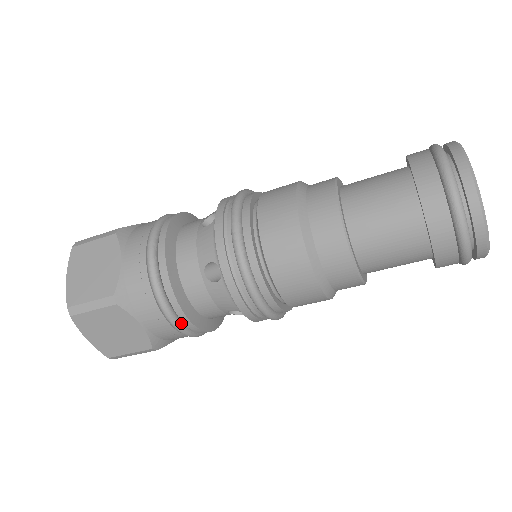
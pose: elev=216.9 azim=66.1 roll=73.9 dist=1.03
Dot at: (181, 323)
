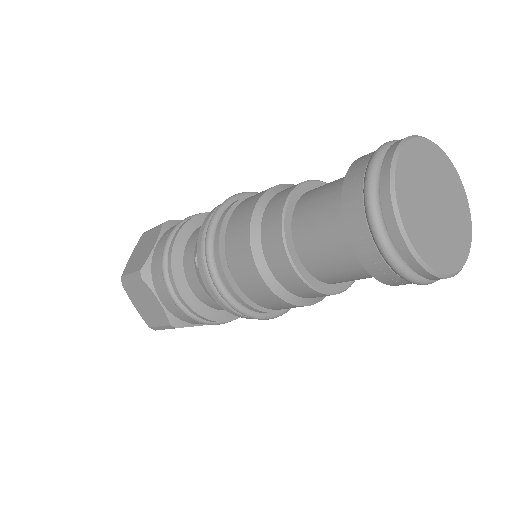
Dot at: (182, 304)
